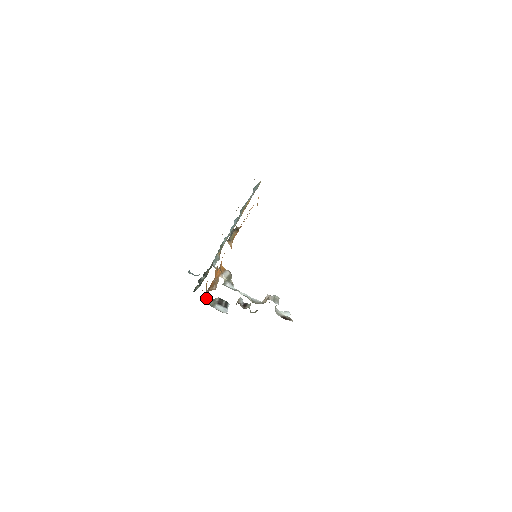
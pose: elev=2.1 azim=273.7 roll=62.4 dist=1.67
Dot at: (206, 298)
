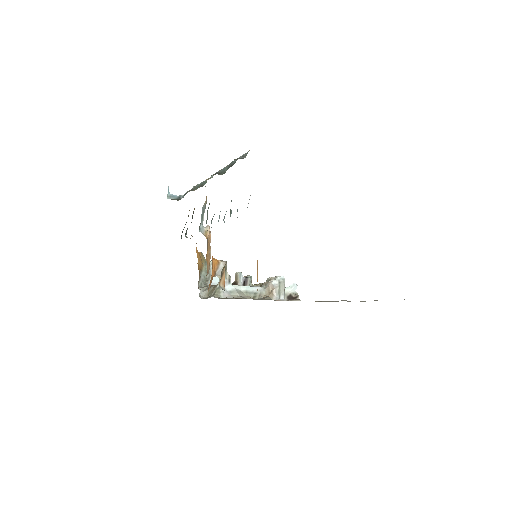
Dot at: (200, 294)
